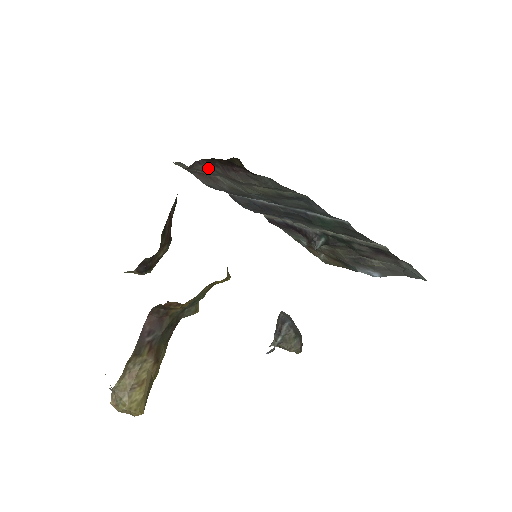
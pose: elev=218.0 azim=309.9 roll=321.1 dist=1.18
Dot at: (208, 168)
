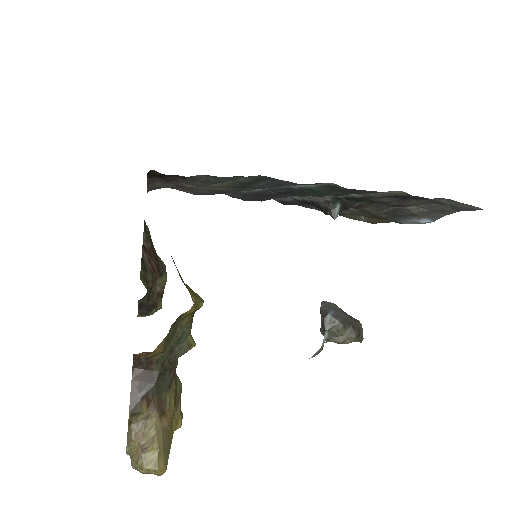
Dot at: (164, 183)
